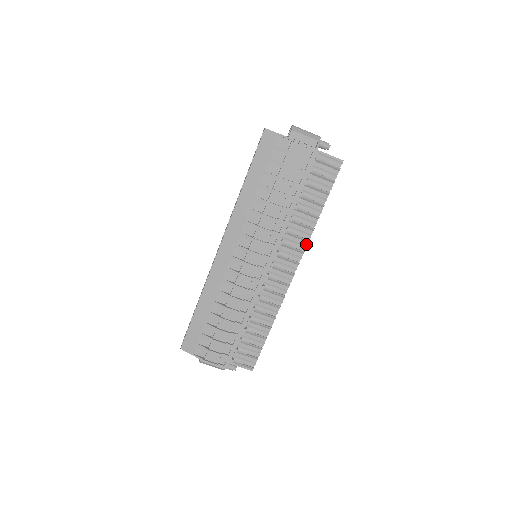
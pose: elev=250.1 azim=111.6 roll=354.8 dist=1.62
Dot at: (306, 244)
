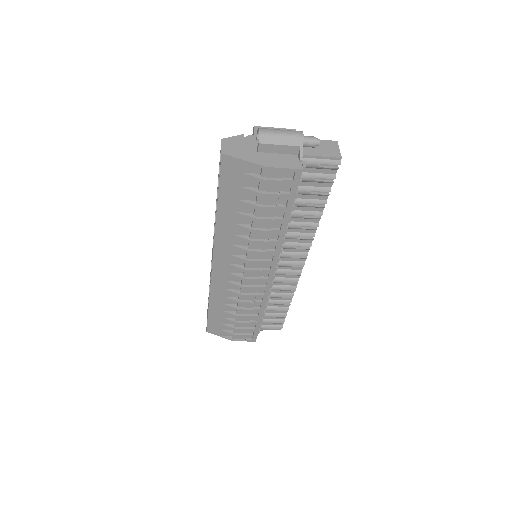
Dot at: (310, 242)
